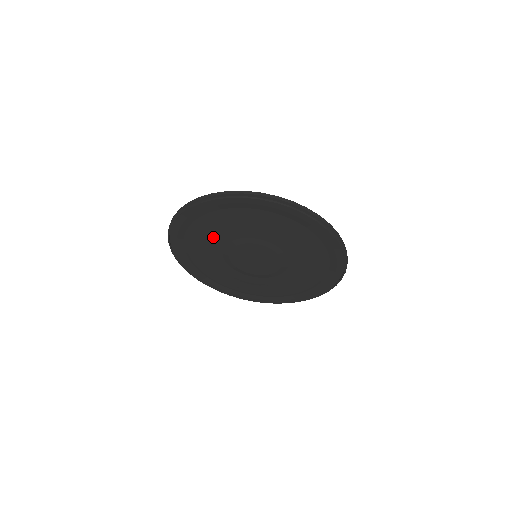
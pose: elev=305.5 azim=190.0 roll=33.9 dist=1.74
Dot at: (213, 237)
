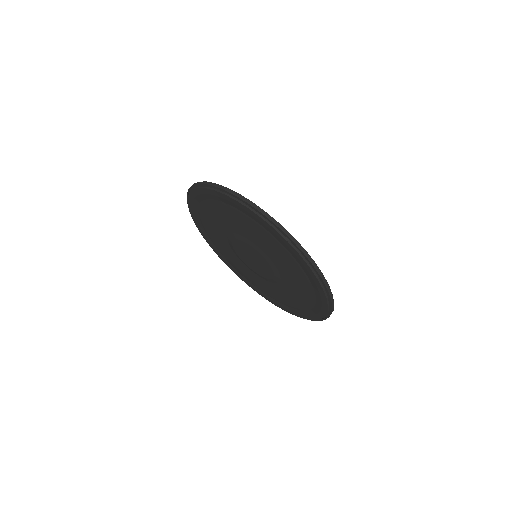
Dot at: (221, 221)
